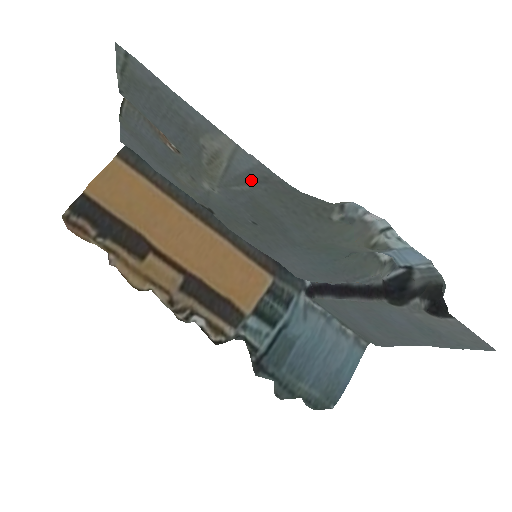
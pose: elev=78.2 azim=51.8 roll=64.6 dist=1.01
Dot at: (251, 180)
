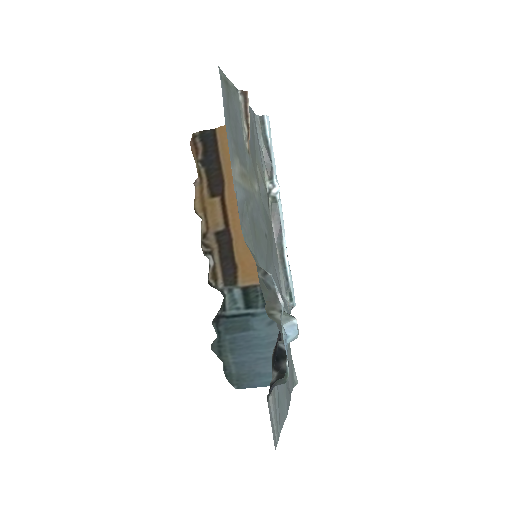
Dot at: (247, 208)
